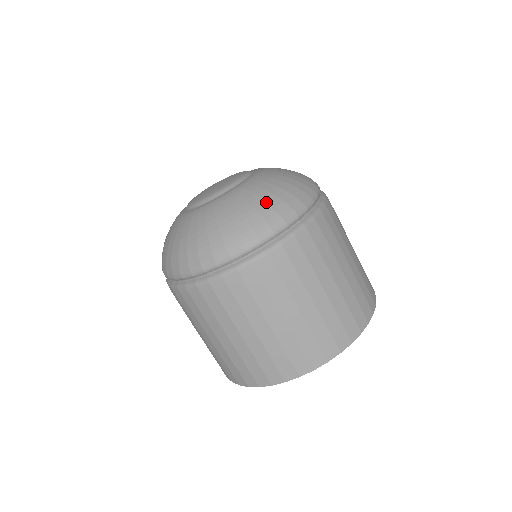
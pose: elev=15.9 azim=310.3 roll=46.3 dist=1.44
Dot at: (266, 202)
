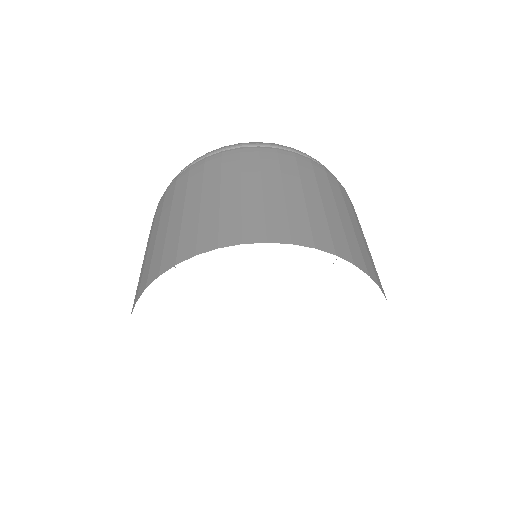
Dot at: occluded
